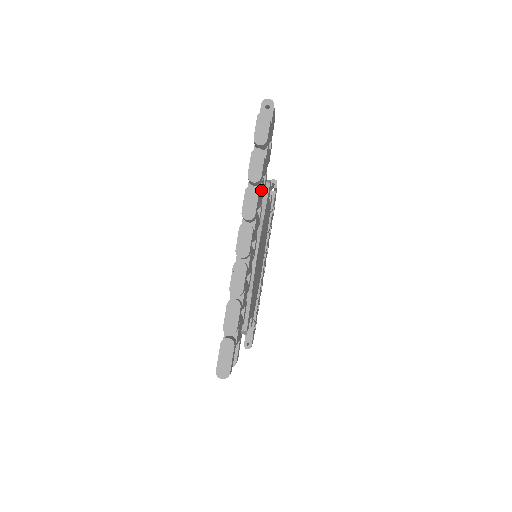
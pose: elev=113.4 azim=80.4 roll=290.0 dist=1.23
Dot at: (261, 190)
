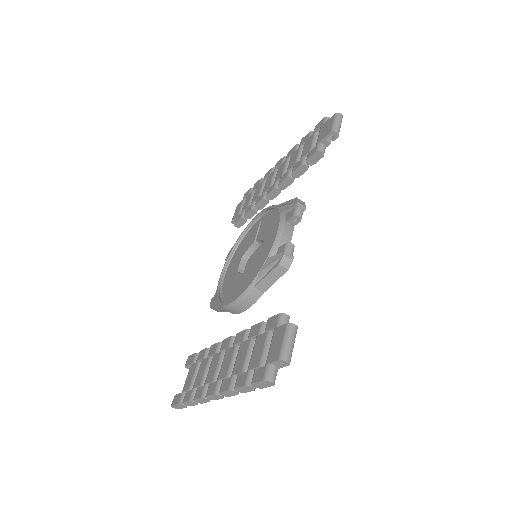
Dot at: occluded
